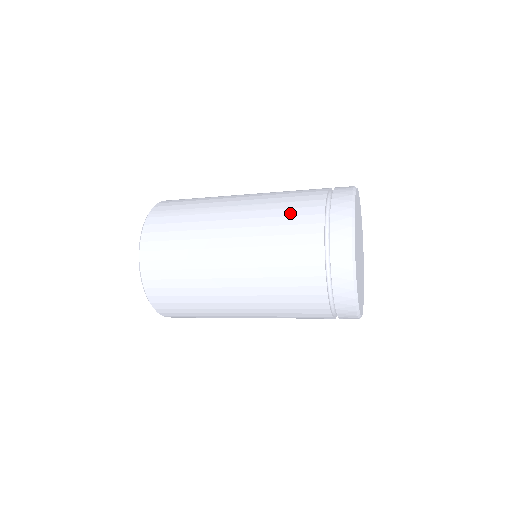
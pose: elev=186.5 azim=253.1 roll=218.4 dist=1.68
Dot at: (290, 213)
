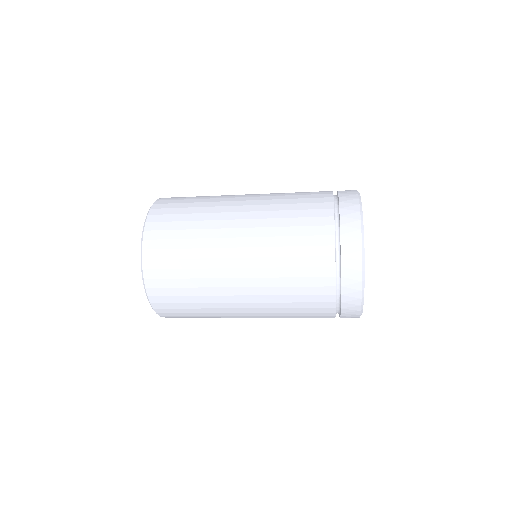
Dot at: (300, 197)
